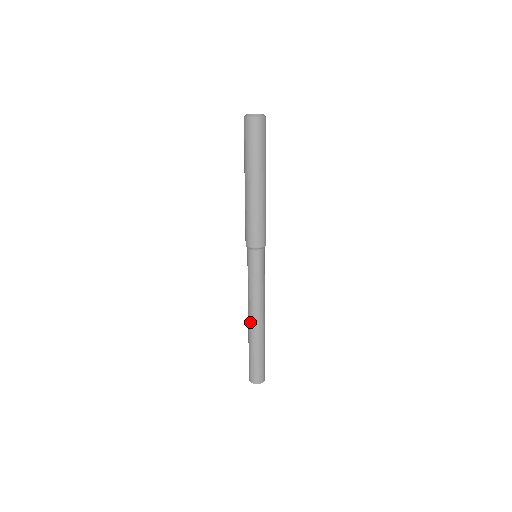
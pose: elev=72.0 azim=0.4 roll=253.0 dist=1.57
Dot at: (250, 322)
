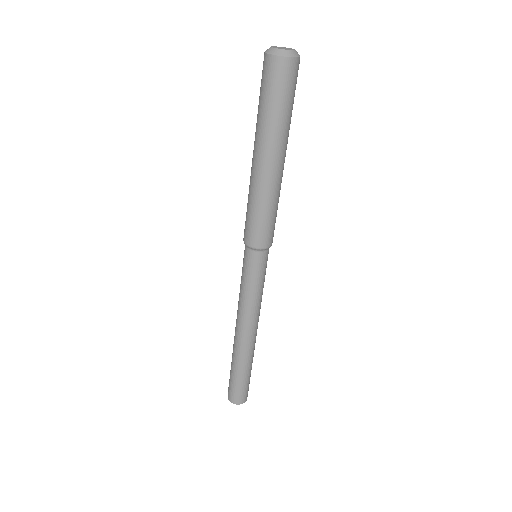
Dot at: (236, 335)
